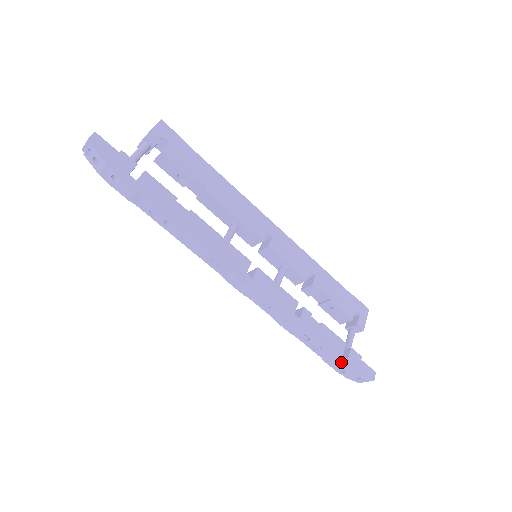
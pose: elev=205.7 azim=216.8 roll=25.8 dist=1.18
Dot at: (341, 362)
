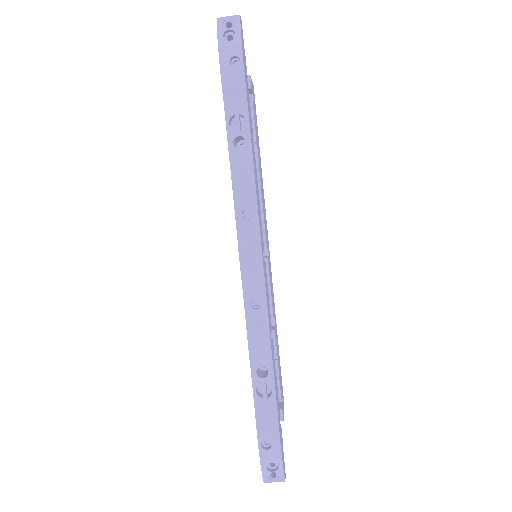
Dot at: (279, 428)
